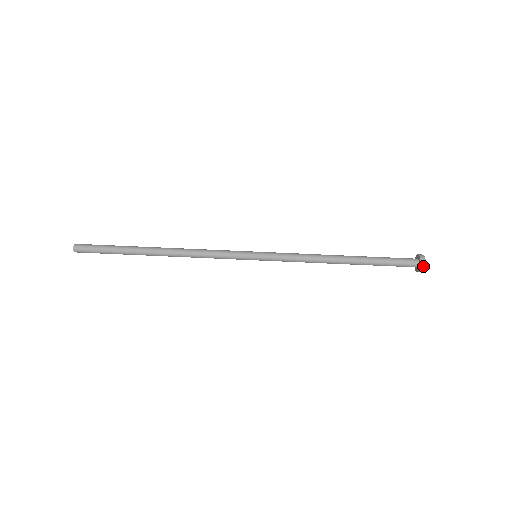
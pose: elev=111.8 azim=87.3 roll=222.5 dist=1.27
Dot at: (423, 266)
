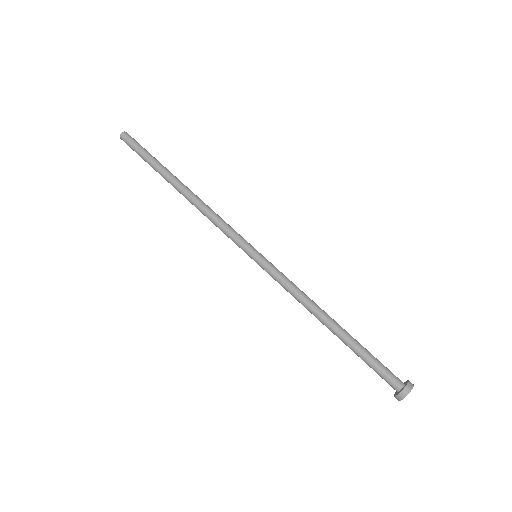
Dot at: (407, 391)
